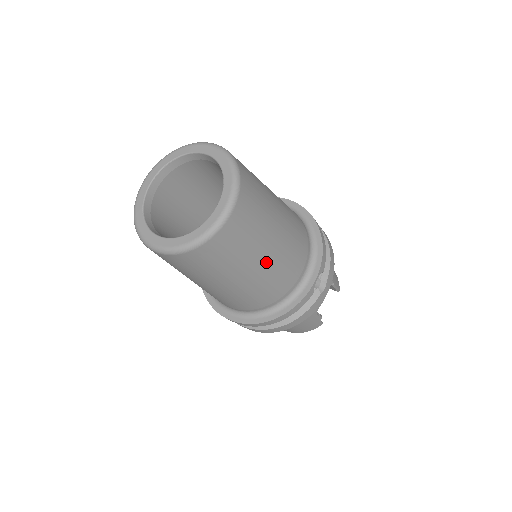
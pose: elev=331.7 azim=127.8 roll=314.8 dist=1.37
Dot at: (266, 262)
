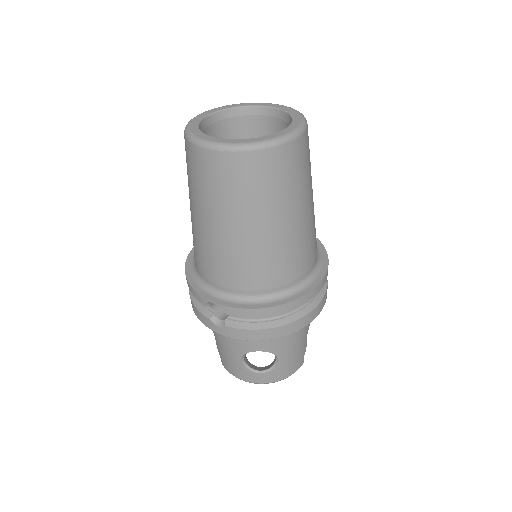
Dot at: (312, 206)
